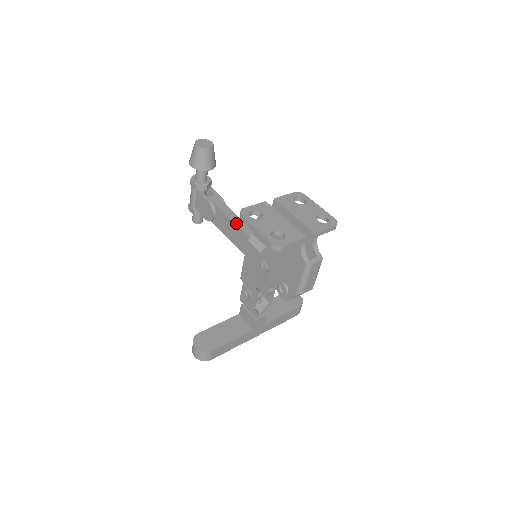
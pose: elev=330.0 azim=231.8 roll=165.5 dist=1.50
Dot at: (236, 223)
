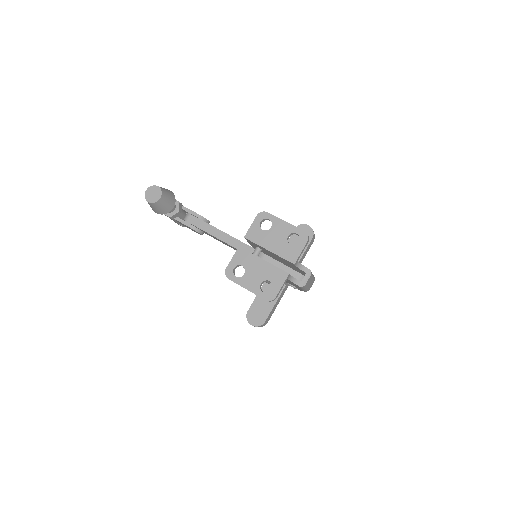
Dot at: (224, 241)
